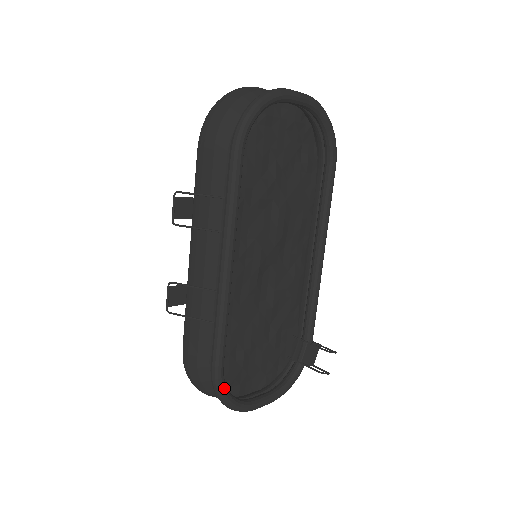
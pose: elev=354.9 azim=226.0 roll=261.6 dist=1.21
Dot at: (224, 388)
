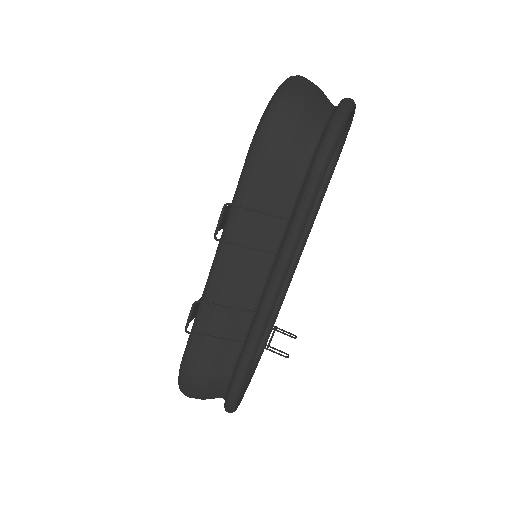
Dot at: (238, 400)
